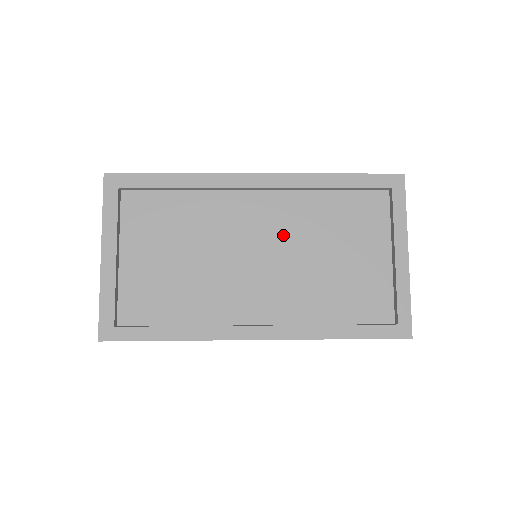
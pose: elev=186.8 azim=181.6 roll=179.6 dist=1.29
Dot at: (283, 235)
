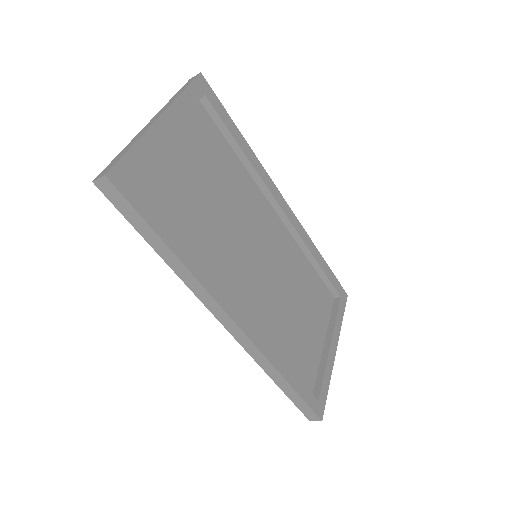
Dot at: (278, 261)
